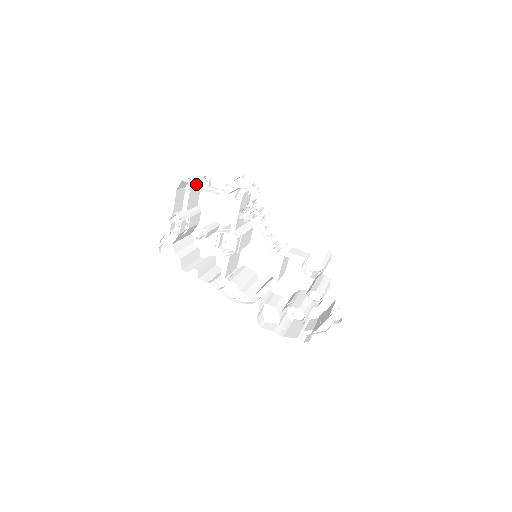
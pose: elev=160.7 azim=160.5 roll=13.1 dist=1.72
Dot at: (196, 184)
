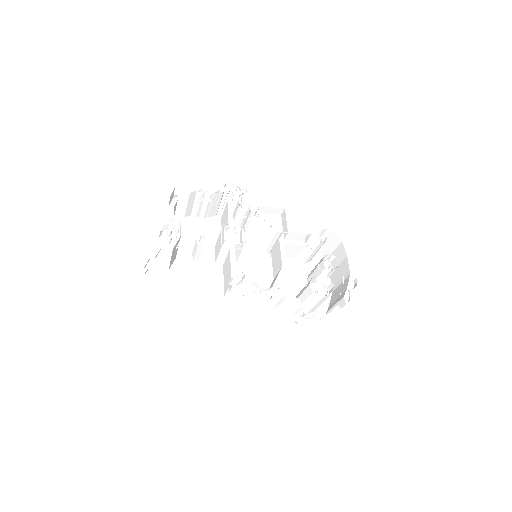
Dot at: occluded
